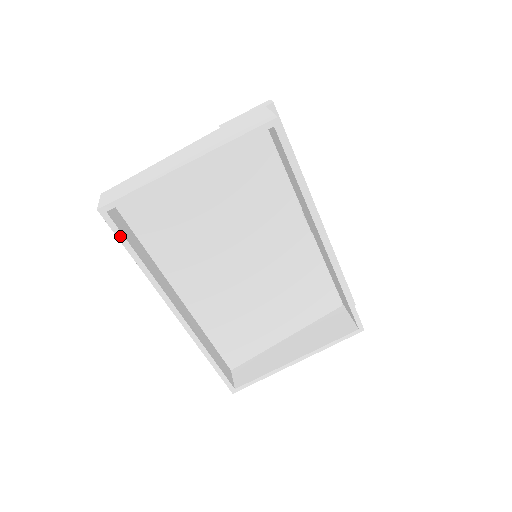
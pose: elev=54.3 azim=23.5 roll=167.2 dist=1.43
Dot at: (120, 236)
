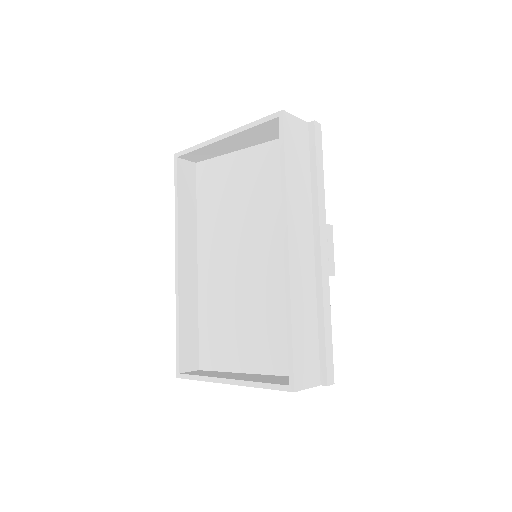
Dot at: (176, 178)
